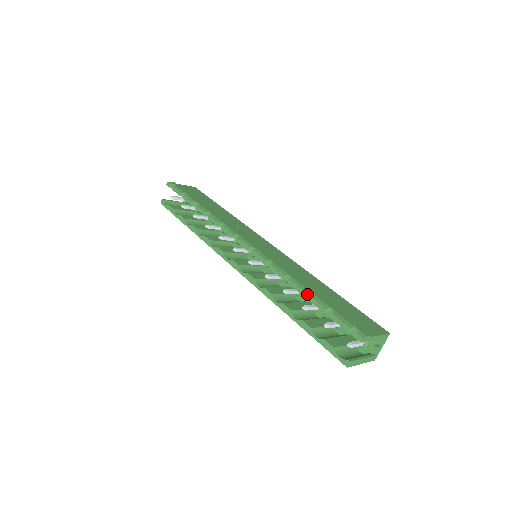
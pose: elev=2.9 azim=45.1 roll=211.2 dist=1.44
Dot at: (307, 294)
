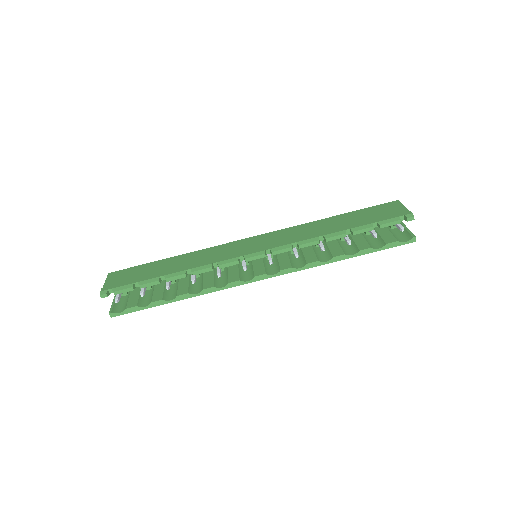
Dot at: (346, 233)
